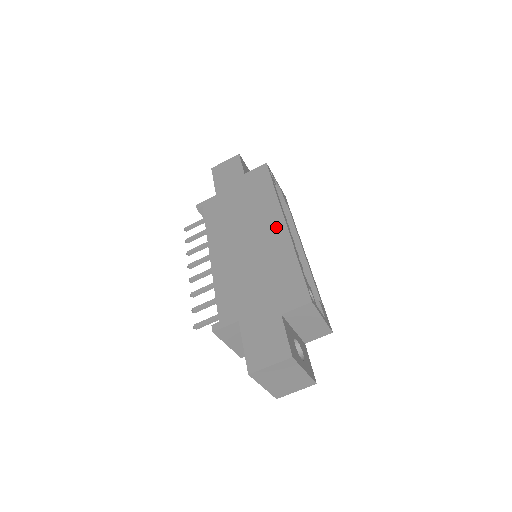
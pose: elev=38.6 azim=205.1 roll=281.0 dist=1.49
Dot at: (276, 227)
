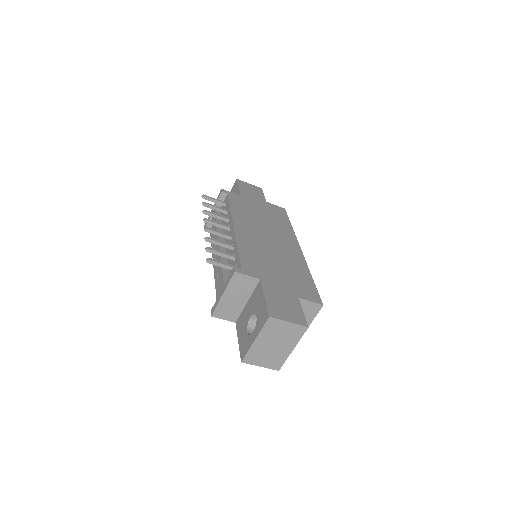
Dot at: (294, 247)
